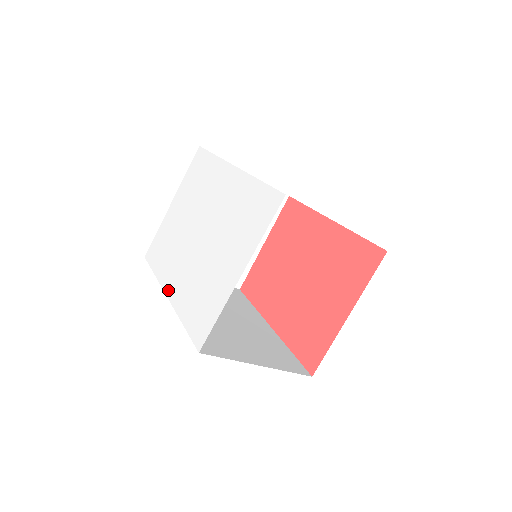
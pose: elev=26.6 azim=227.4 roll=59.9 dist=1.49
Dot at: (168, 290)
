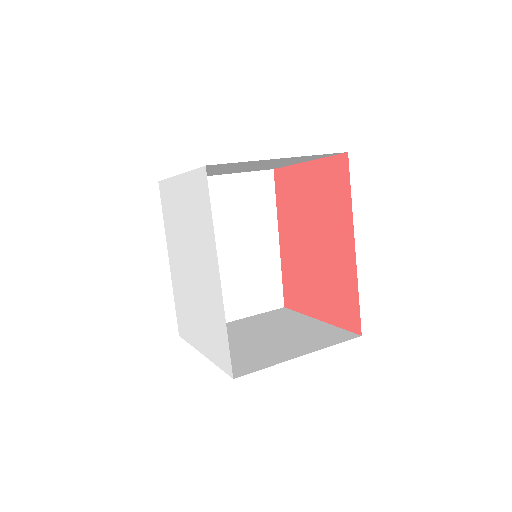
Dot at: (169, 258)
